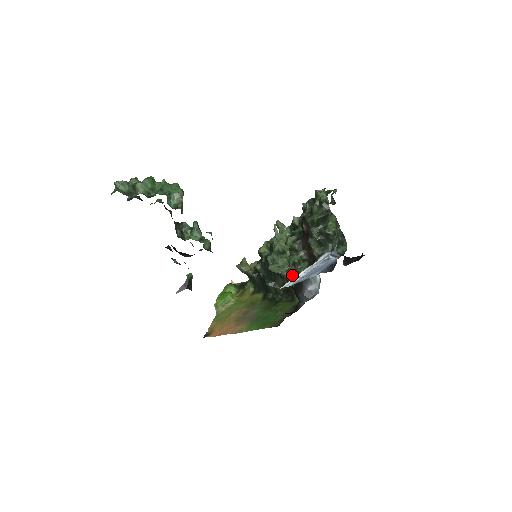
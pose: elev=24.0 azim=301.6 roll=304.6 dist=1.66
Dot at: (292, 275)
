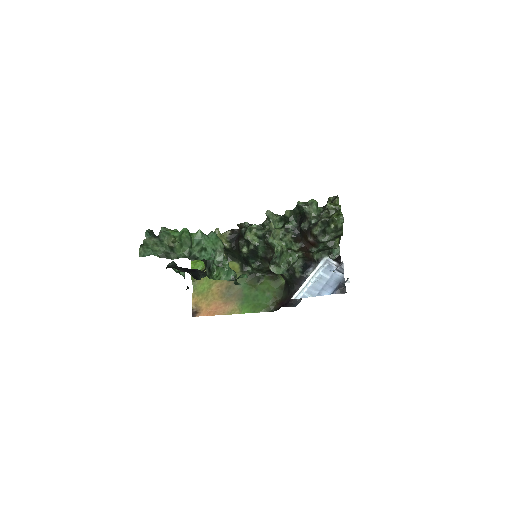
Dot at: (291, 274)
